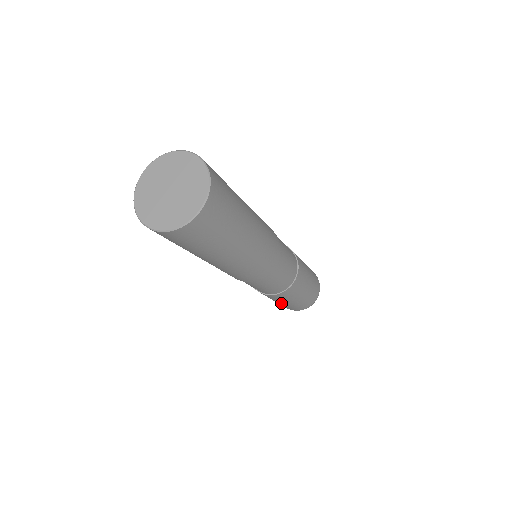
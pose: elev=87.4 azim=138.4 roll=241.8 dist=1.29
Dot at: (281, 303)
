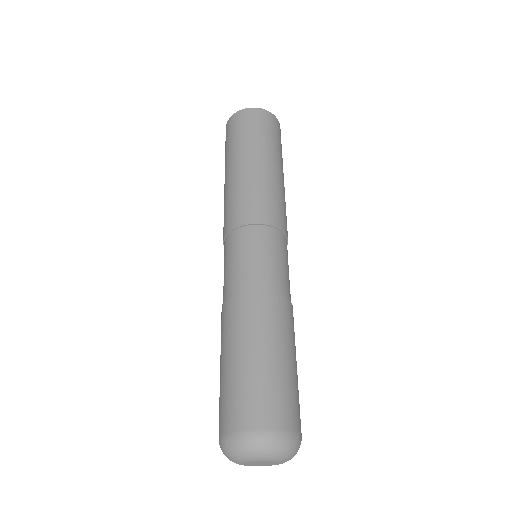
Dot at: (225, 363)
